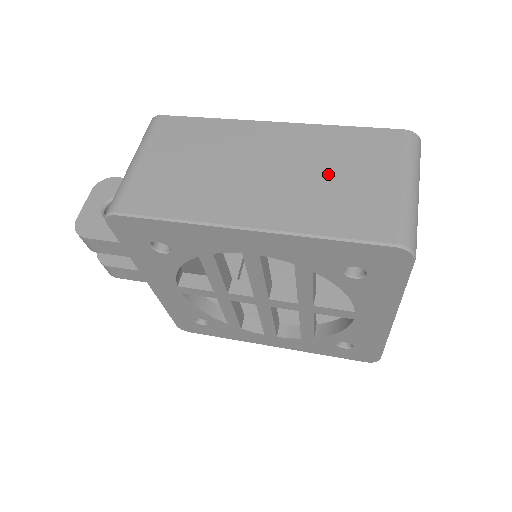
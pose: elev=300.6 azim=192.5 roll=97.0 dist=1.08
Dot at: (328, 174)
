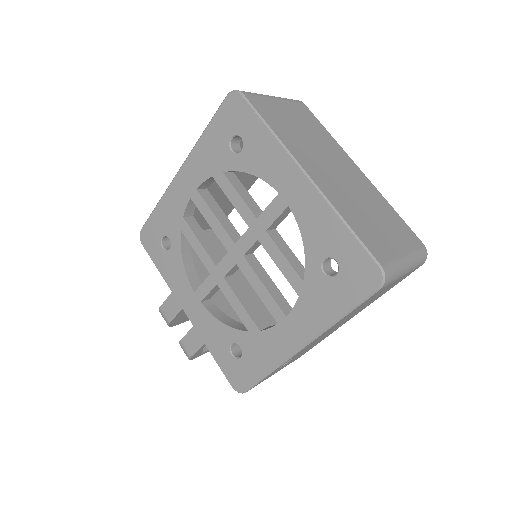
Dot at: occluded
